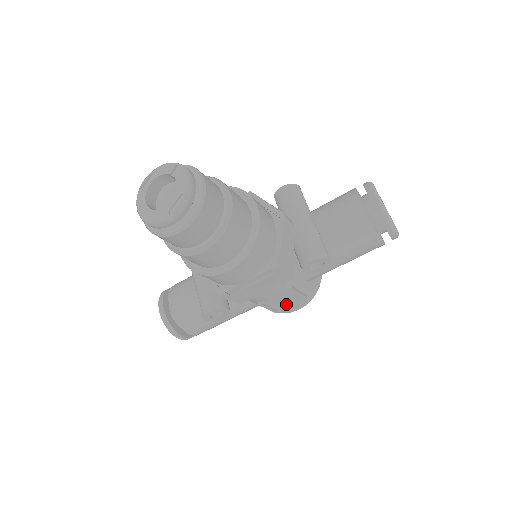
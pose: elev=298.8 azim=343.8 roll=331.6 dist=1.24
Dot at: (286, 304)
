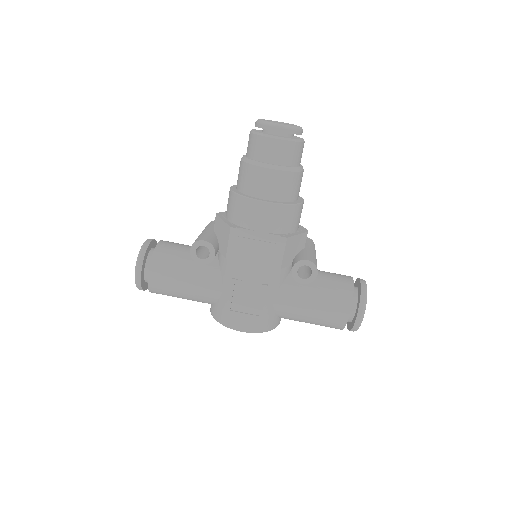
Dot at: (242, 309)
